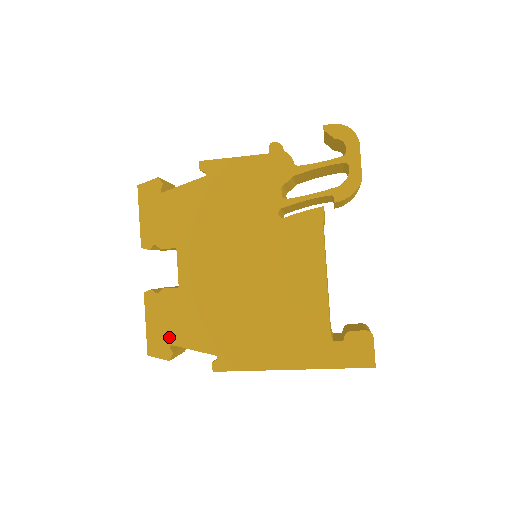
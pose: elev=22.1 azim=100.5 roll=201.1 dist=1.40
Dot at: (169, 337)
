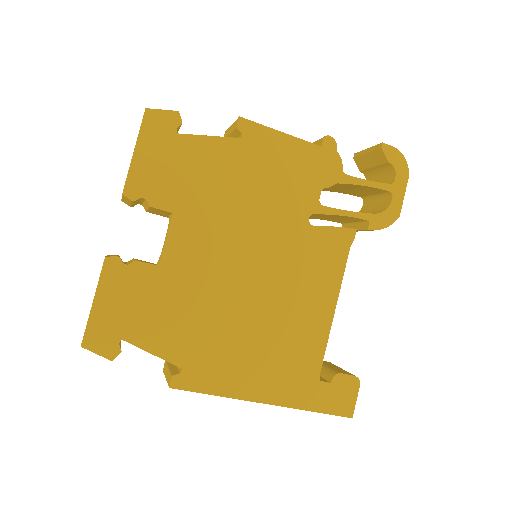
Dot at: (123, 328)
